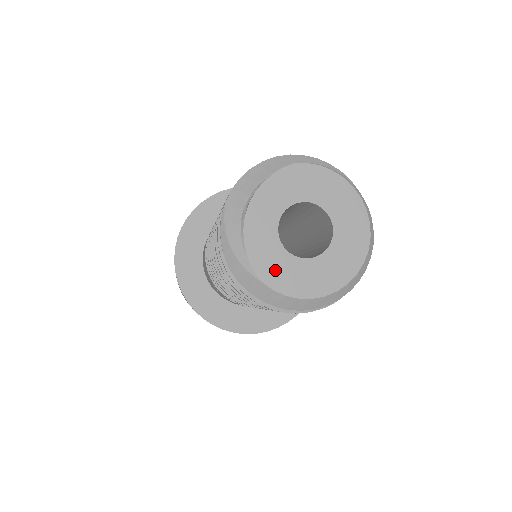
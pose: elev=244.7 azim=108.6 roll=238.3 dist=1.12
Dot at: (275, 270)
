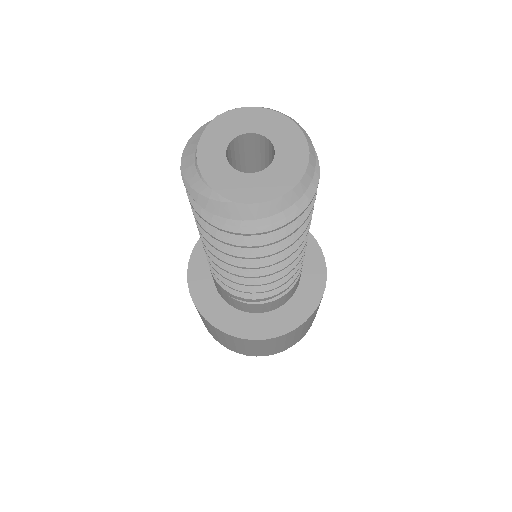
Dot at: (241, 190)
